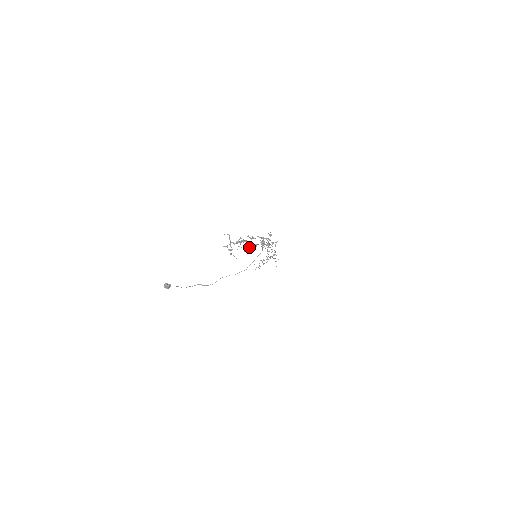
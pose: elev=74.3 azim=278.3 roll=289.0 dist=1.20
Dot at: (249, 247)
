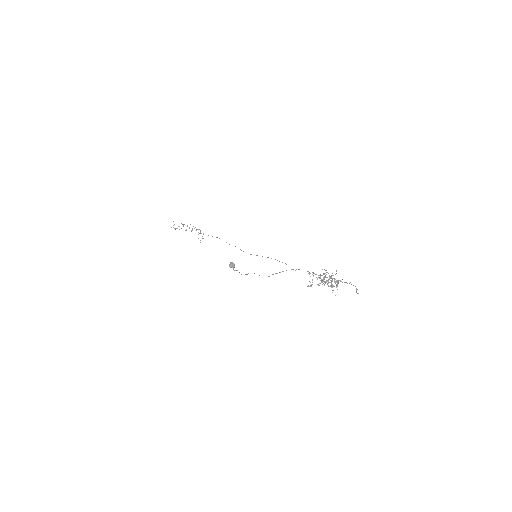
Dot at: (324, 281)
